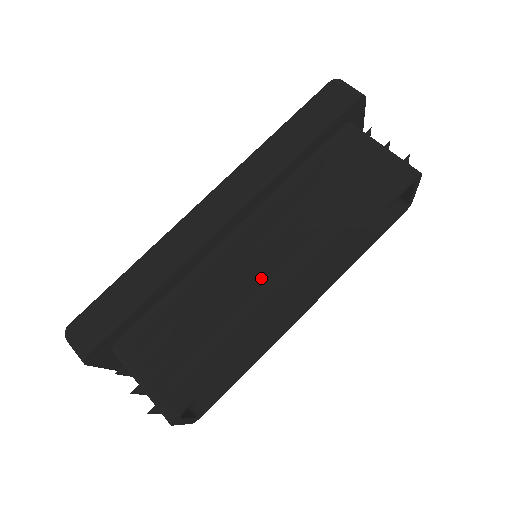
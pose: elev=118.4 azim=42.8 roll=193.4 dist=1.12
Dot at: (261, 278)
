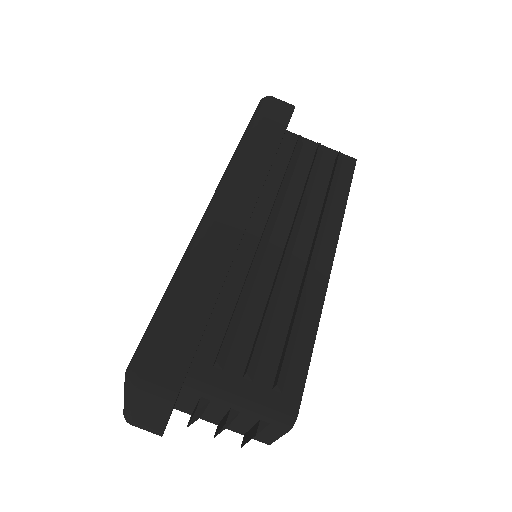
Dot at: (296, 259)
